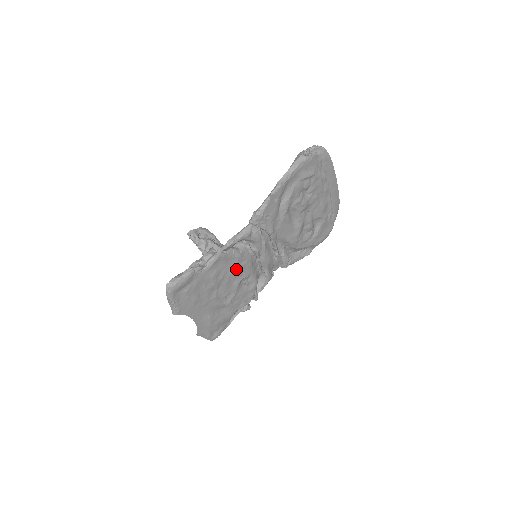
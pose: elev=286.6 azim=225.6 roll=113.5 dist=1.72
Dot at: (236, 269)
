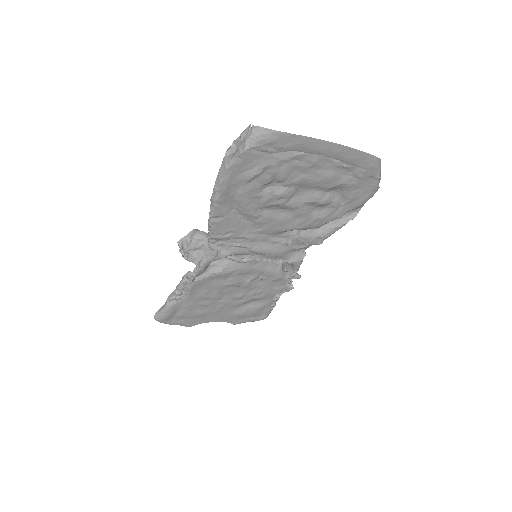
Dot at: (230, 280)
